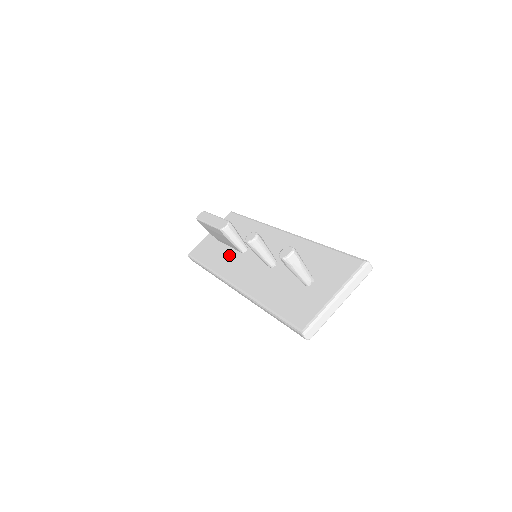
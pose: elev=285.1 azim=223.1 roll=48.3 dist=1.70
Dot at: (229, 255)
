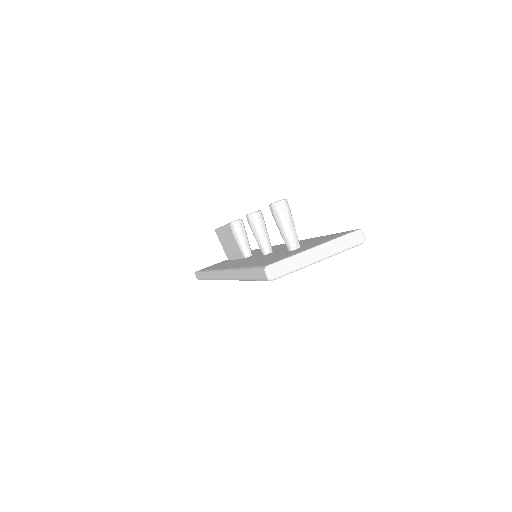
Dot at: (232, 261)
